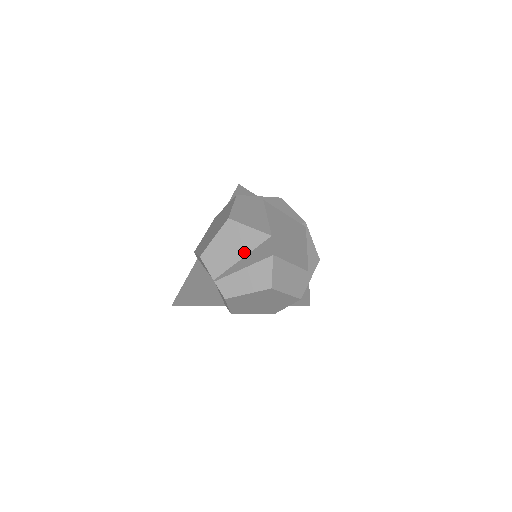
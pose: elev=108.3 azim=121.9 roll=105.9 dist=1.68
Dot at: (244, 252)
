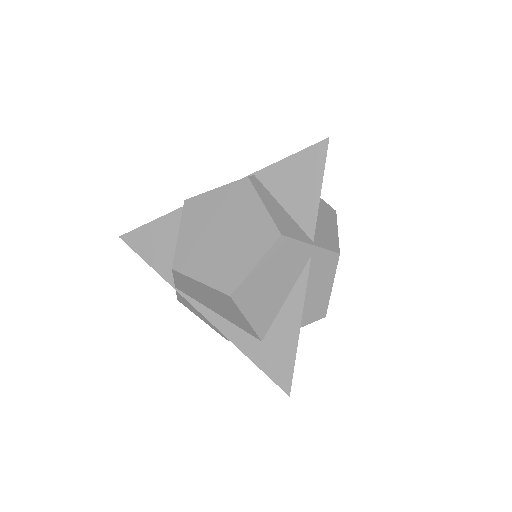
Dot at: (223, 315)
